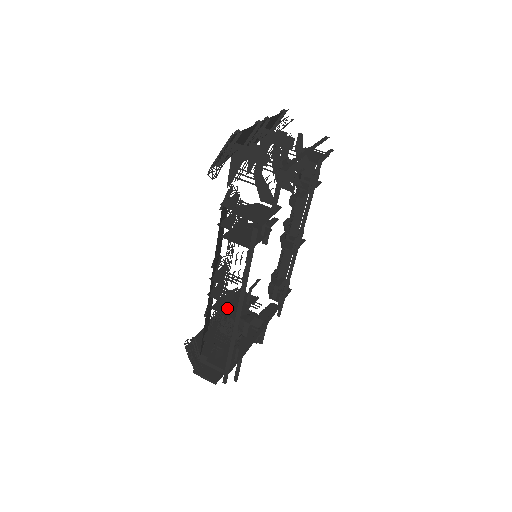
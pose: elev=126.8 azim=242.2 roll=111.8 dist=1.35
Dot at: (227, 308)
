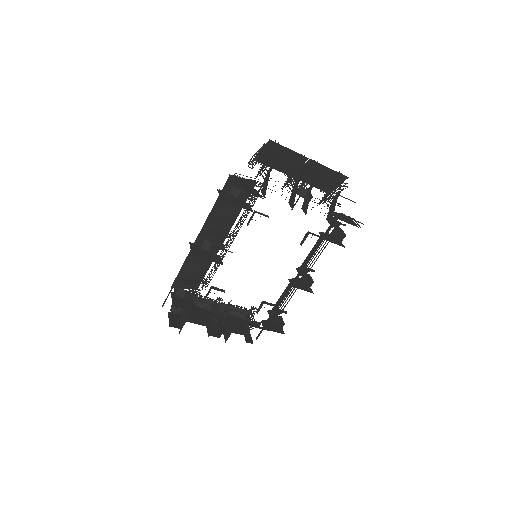
Dot at: (198, 250)
